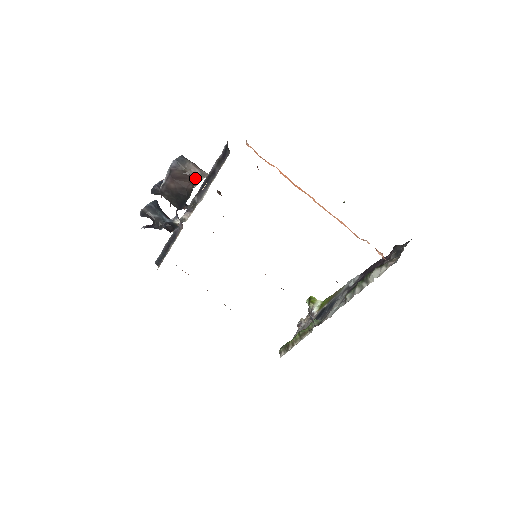
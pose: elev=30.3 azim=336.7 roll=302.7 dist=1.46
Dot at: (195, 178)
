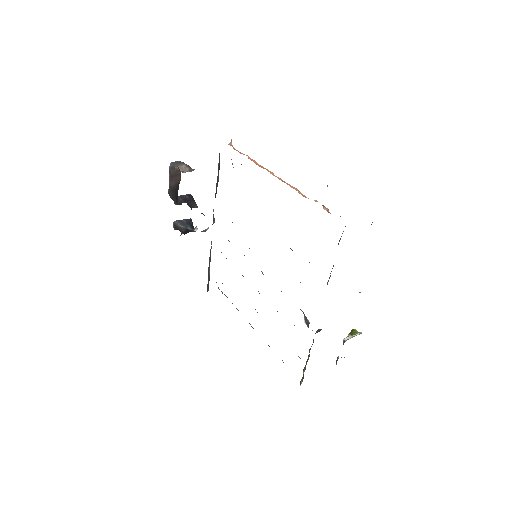
Dot at: (180, 171)
